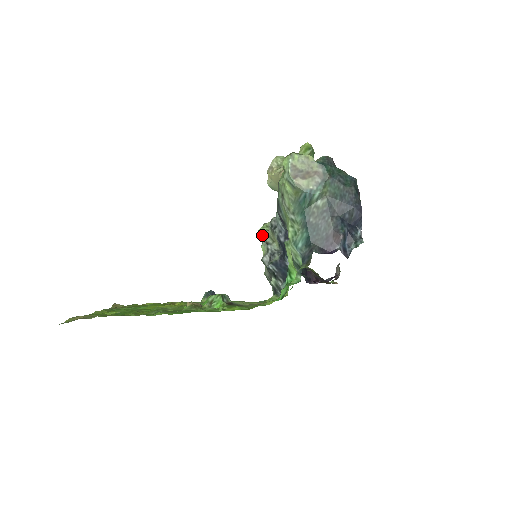
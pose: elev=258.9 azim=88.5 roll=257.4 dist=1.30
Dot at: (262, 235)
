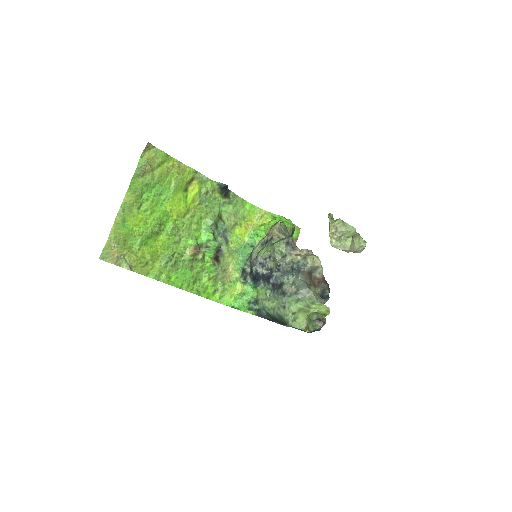
Dot at: (273, 252)
